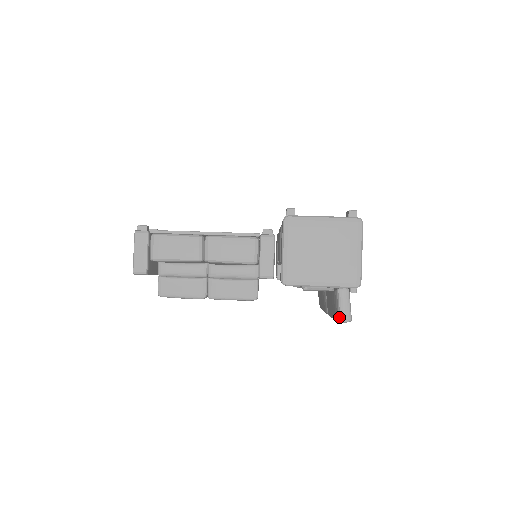
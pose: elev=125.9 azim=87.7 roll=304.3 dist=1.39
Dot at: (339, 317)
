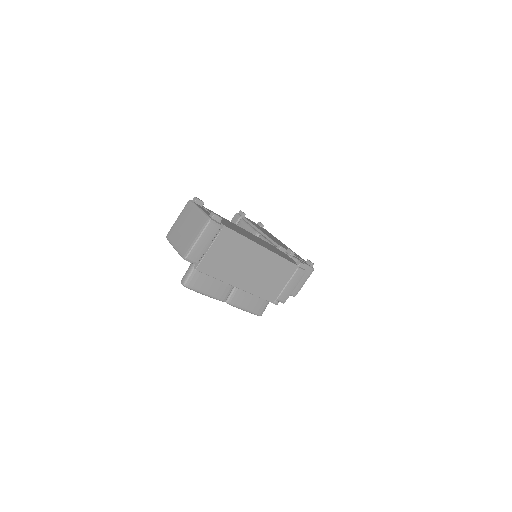
Dot at: (182, 279)
